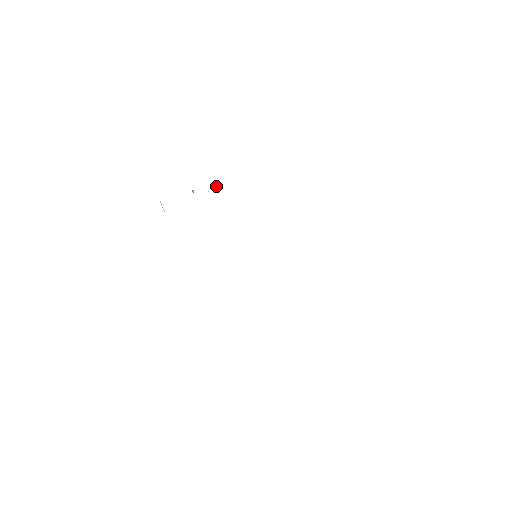
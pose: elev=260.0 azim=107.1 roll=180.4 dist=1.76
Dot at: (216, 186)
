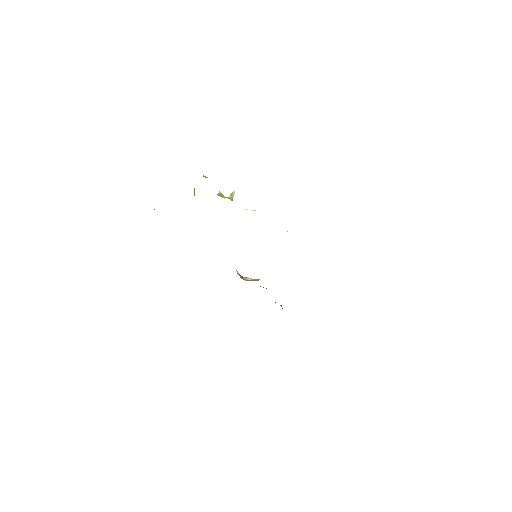
Dot at: occluded
